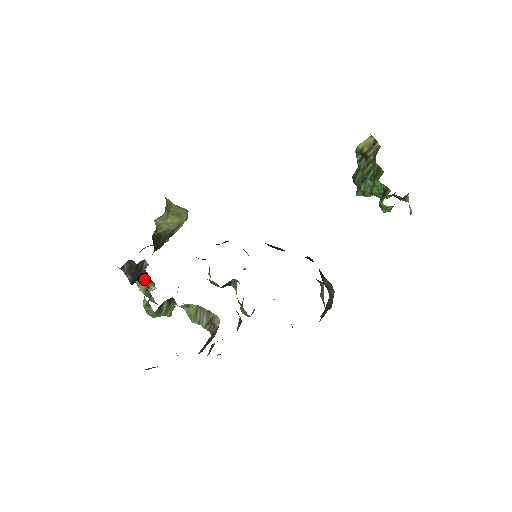
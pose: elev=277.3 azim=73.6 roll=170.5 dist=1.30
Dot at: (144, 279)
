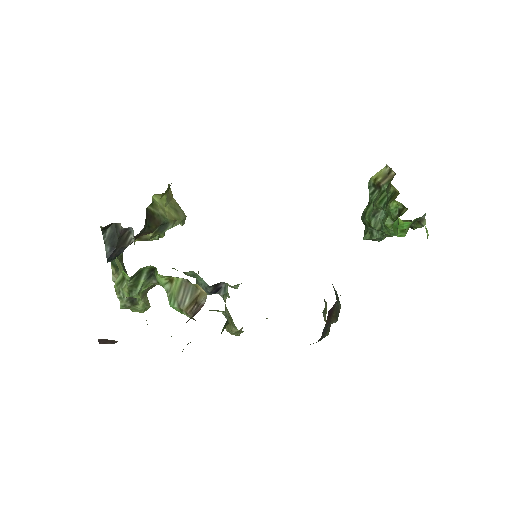
Dot at: occluded
